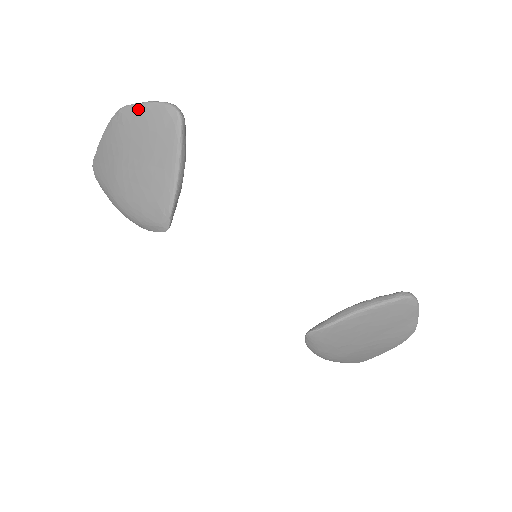
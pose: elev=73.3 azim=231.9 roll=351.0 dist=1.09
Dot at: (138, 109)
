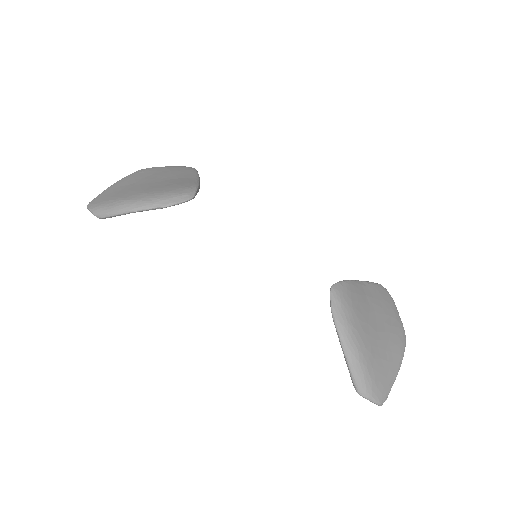
Dot at: (159, 167)
